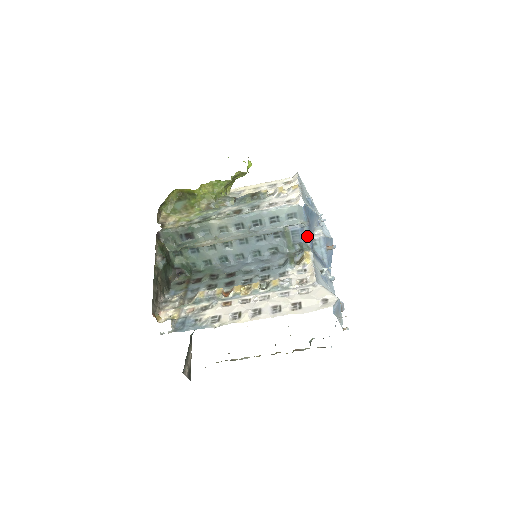
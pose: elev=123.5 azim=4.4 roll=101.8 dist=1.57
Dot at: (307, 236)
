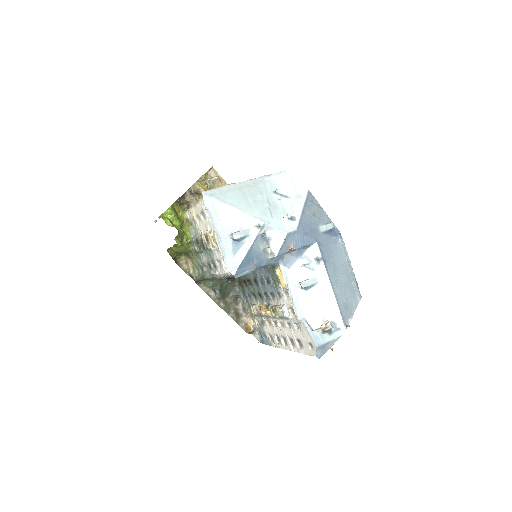
Dot at: (265, 264)
